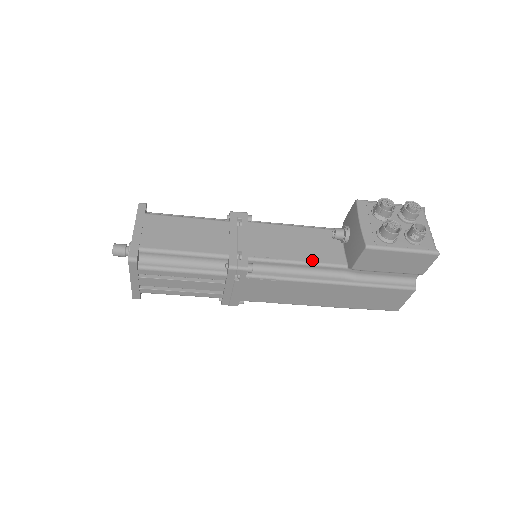
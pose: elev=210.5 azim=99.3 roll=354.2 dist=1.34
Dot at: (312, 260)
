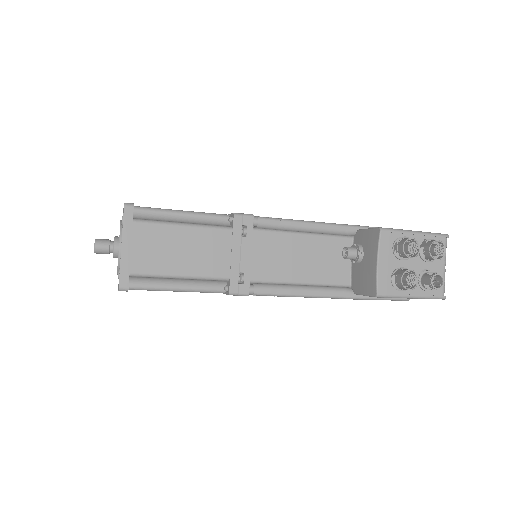
Dot at: (316, 281)
